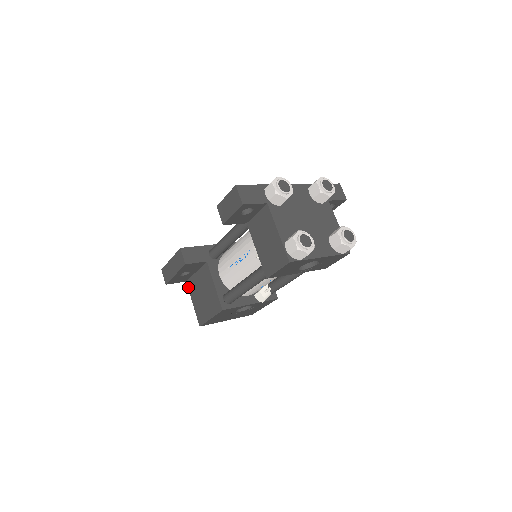
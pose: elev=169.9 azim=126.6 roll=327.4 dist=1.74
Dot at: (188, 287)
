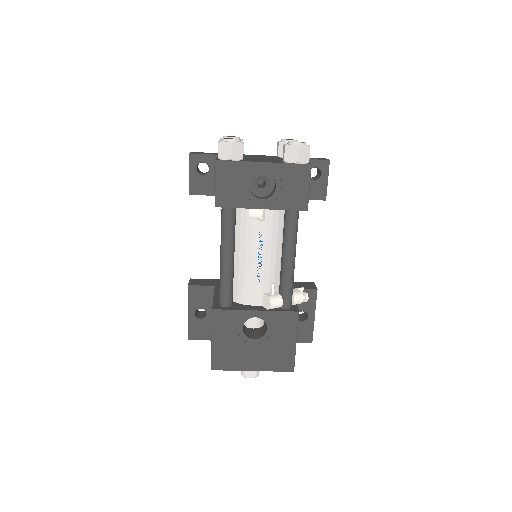
Dot at: occluded
